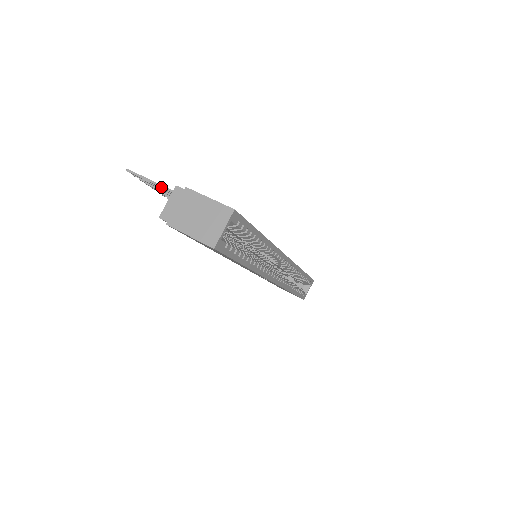
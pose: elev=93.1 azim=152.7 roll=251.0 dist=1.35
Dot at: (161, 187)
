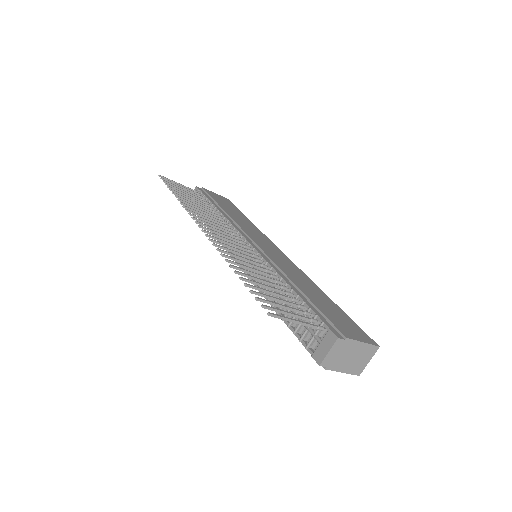
Dot at: (305, 325)
